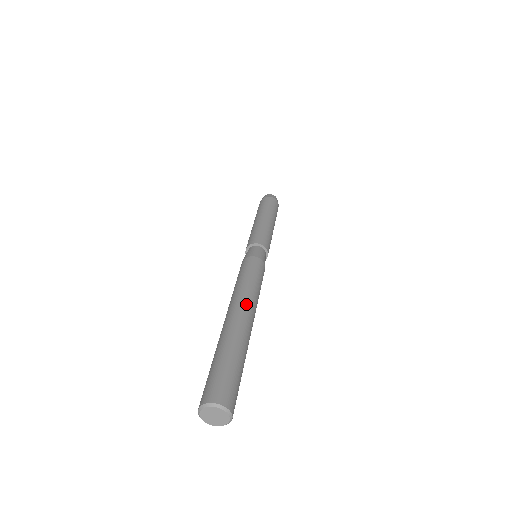
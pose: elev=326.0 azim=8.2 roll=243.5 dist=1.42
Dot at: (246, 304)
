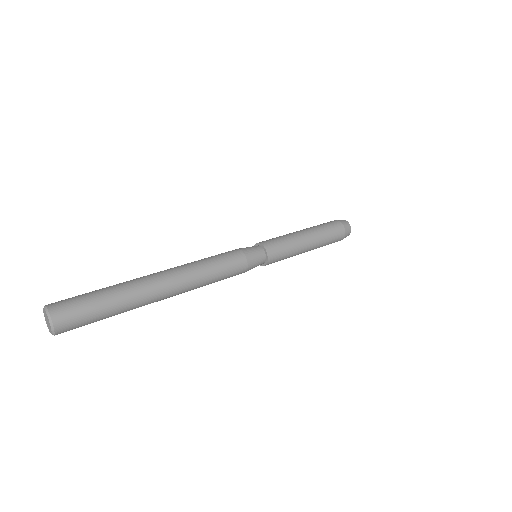
Dot at: (171, 269)
